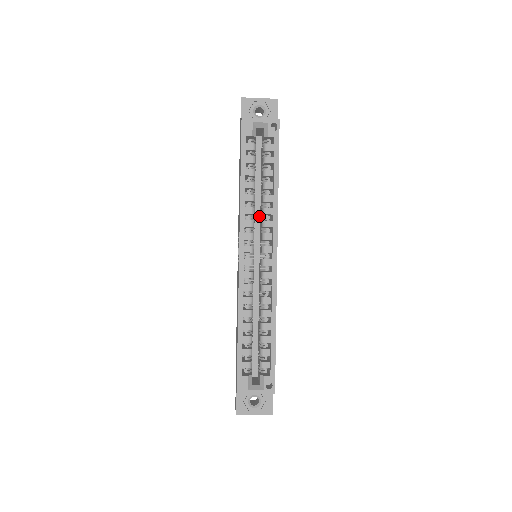
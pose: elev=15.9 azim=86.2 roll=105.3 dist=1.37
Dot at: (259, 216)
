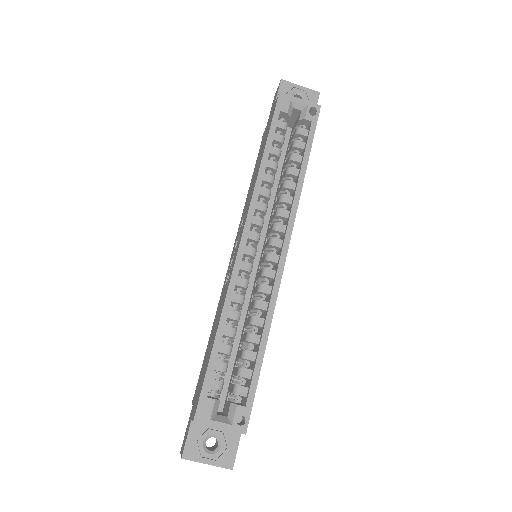
Dot at: (270, 211)
